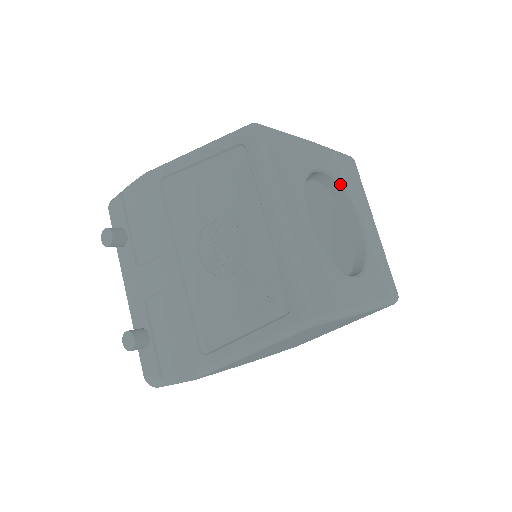
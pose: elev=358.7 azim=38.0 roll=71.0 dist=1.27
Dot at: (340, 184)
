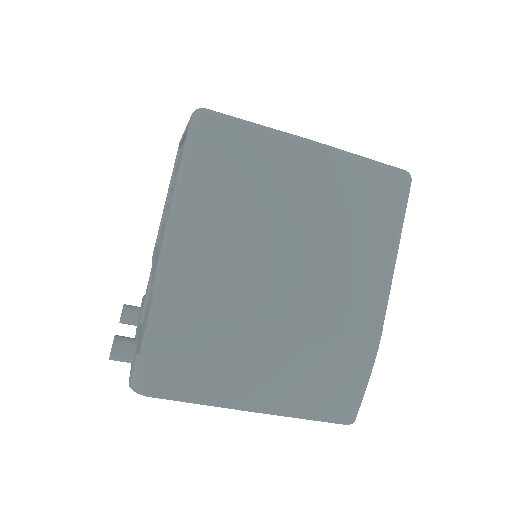
Dot at: occluded
